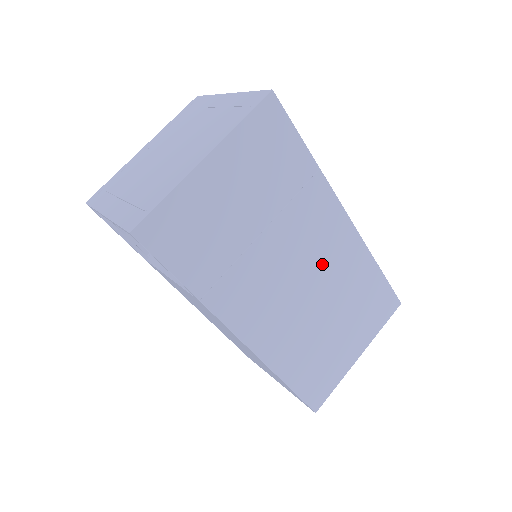
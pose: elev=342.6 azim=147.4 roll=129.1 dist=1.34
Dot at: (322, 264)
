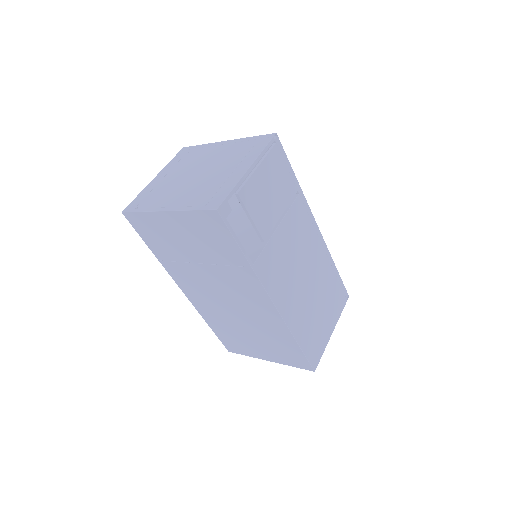
Dot at: (245, 306)
